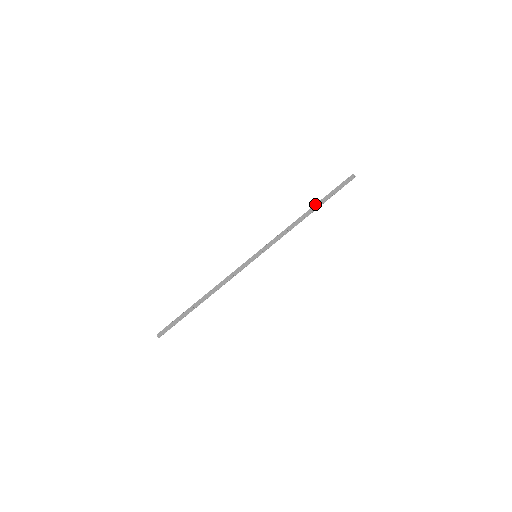
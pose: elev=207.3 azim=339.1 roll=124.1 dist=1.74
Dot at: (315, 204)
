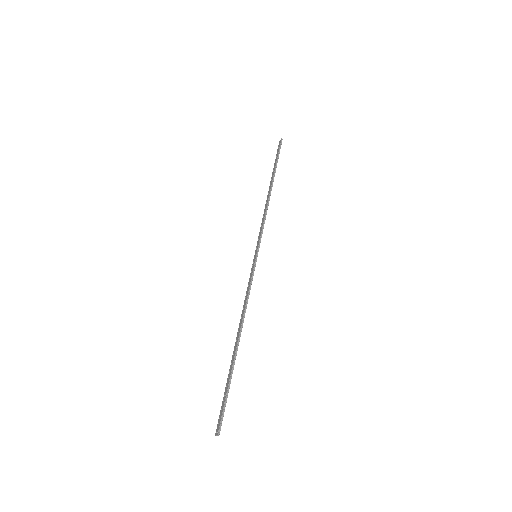
Dot at: (270, 181)
